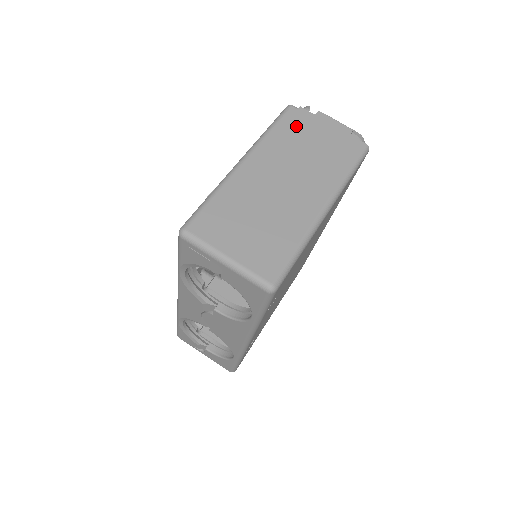
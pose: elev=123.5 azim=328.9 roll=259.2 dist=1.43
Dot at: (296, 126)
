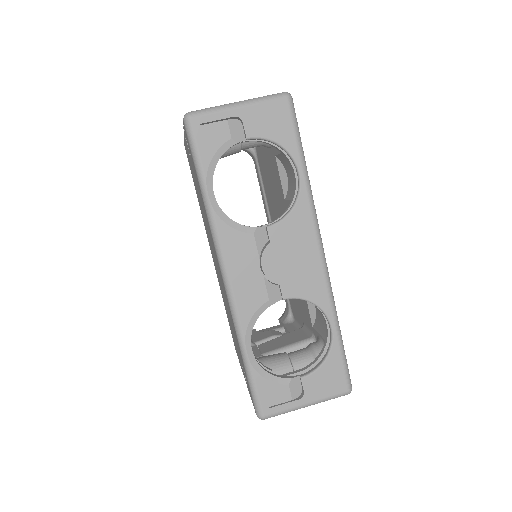
Dot at: occluded
